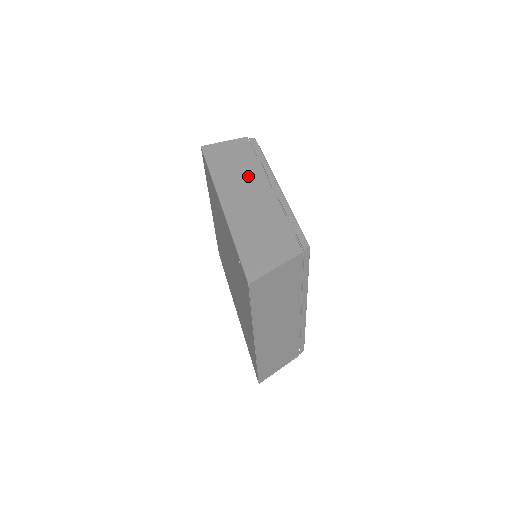
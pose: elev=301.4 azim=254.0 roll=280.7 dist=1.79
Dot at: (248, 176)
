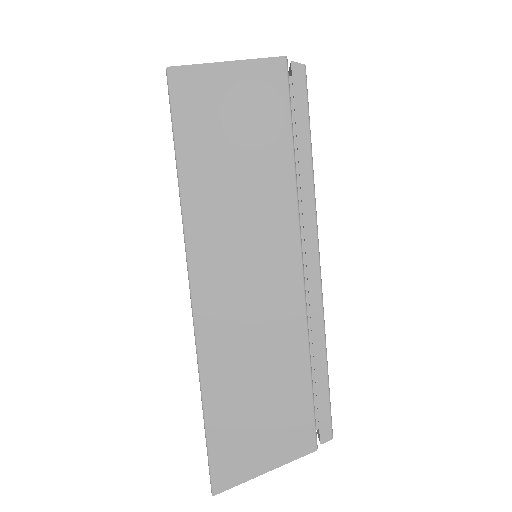
Dot at: (260, 217)
